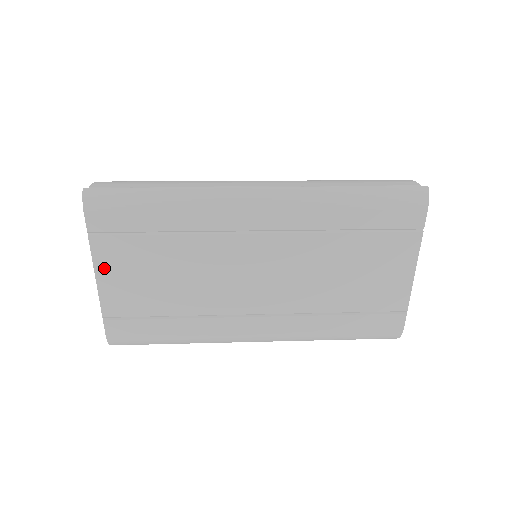
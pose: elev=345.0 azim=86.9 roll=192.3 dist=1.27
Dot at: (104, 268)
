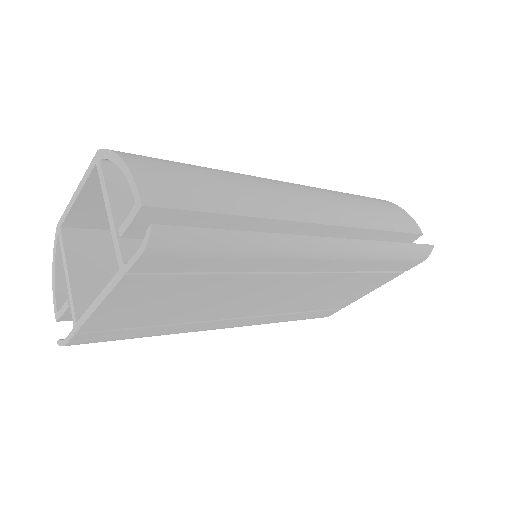
Dot at: (118, 299)
